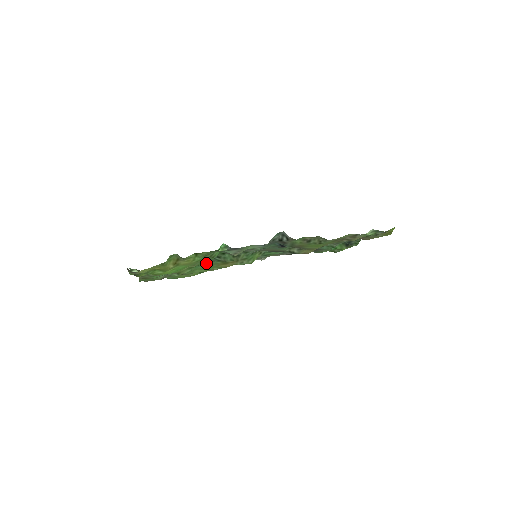
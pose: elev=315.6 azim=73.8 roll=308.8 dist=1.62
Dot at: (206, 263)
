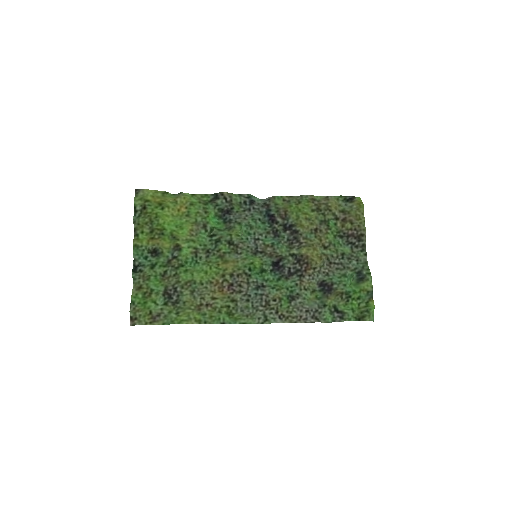
Dot at: (205, 260)
